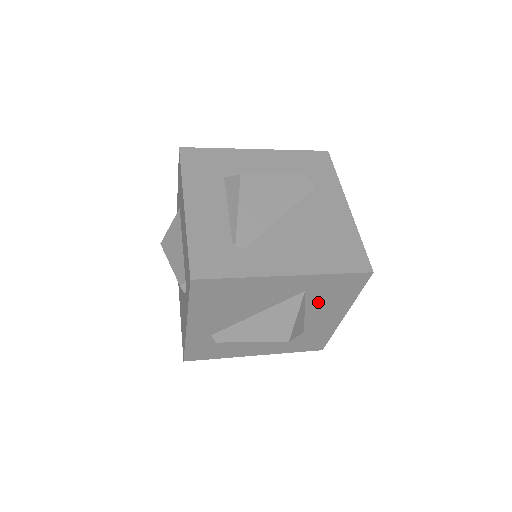
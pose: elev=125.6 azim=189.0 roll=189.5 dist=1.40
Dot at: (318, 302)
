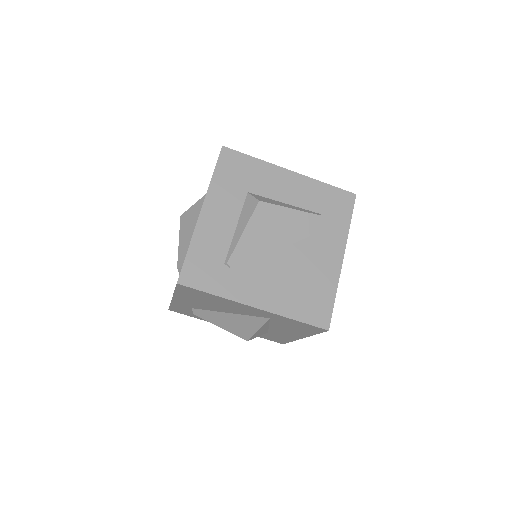
Dot at: (281, 326)
